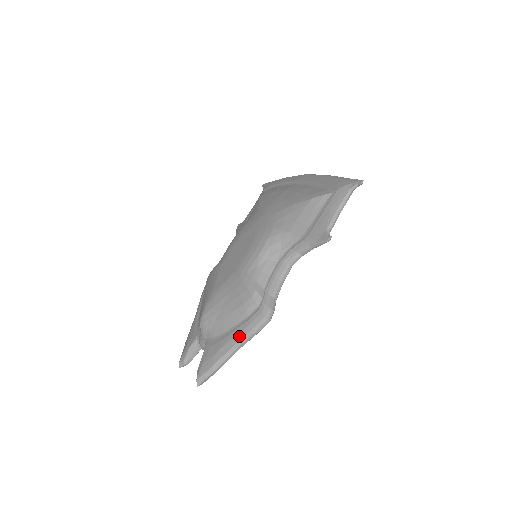
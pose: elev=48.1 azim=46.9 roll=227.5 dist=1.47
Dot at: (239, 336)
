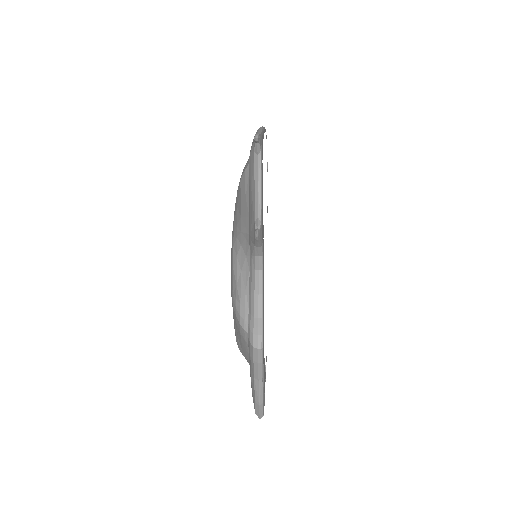
Dot at: (252, 368)
